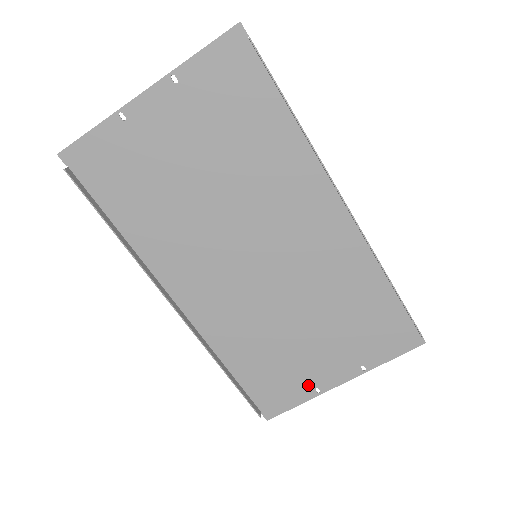
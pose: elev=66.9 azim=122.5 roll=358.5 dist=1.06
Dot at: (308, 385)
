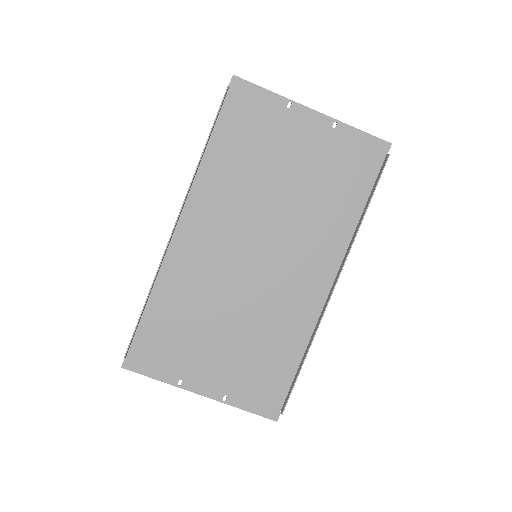
Dot at: (179, 371)
